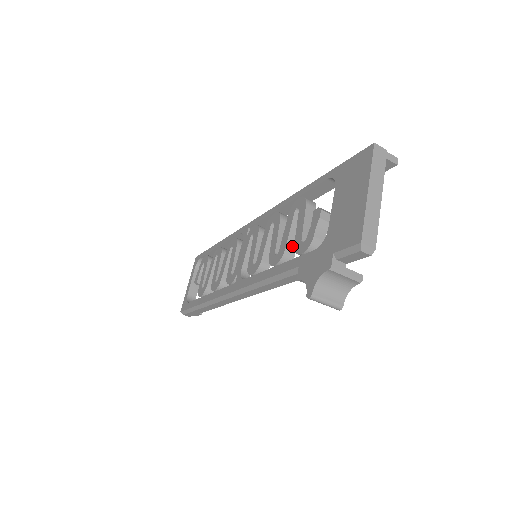
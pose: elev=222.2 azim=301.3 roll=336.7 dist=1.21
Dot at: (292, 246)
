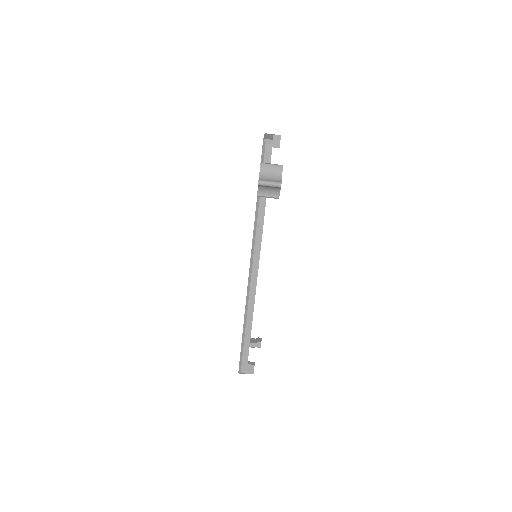
Dot at: occluded
